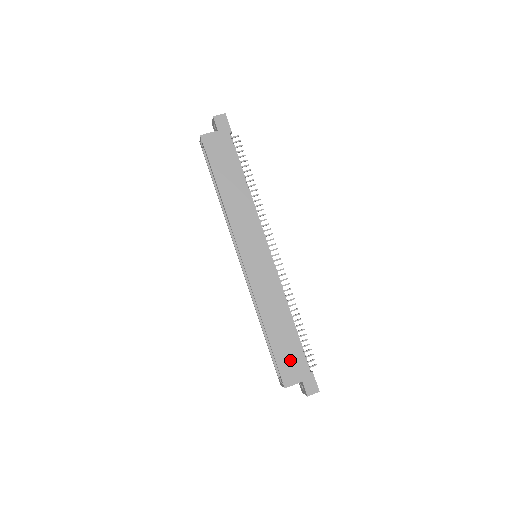
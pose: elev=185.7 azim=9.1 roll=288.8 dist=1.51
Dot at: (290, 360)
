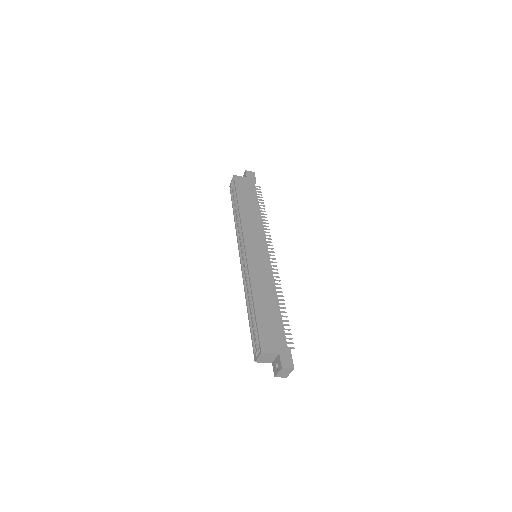
Dot at: (271, 332)
